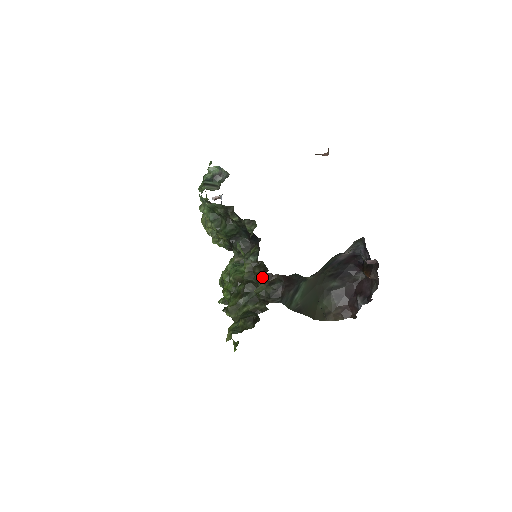
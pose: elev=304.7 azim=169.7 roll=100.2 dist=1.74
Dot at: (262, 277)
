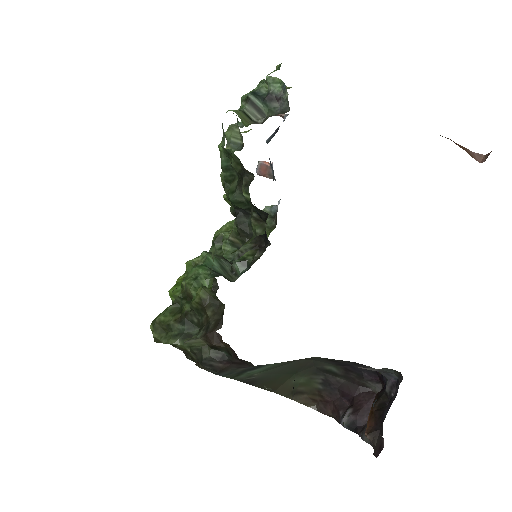
Dot at: (207, 330)
